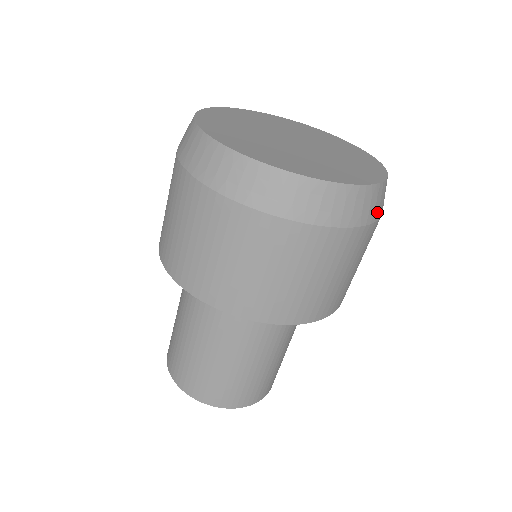
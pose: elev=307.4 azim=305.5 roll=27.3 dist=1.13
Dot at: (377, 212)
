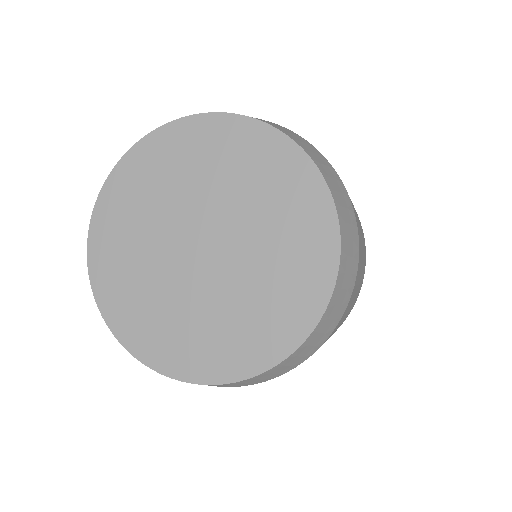
Dot at: (245, 384)
